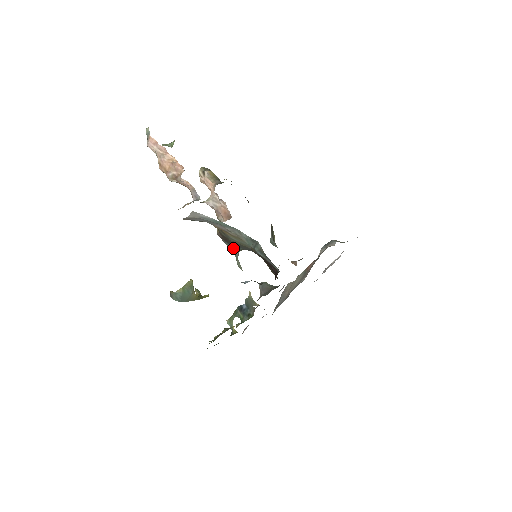
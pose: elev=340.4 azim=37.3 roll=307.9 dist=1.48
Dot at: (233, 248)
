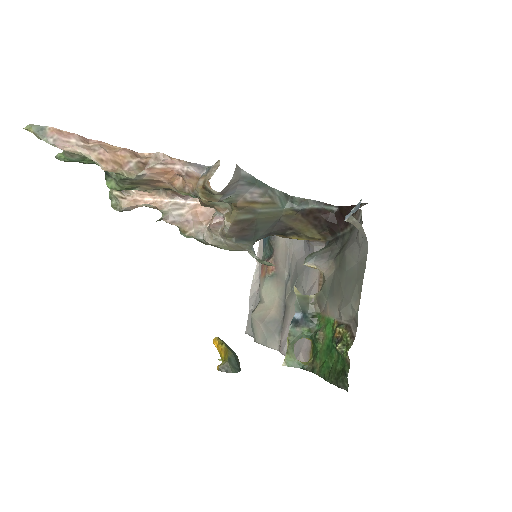
Dot at: (247, 245)
